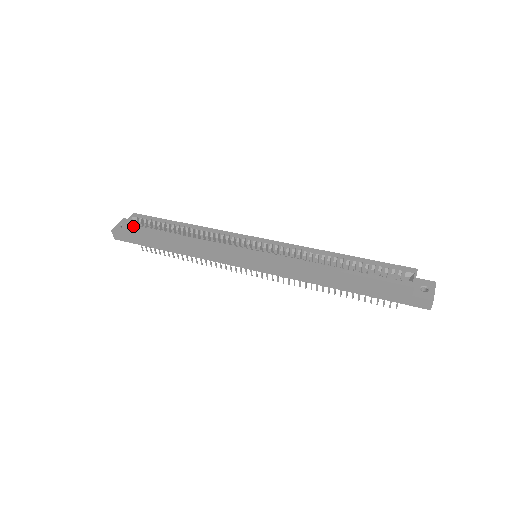
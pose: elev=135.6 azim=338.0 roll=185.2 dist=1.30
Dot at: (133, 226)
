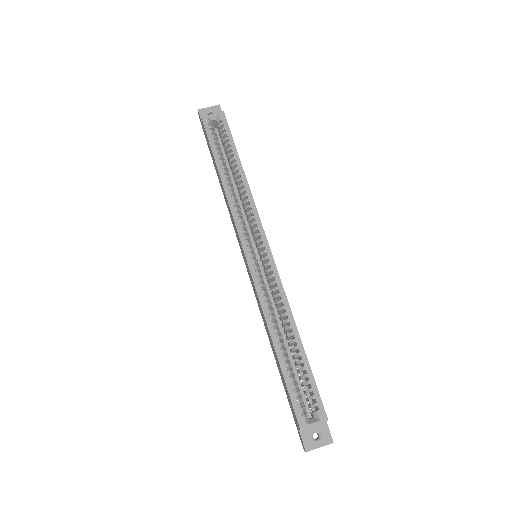
Dot at: (207, 127)
